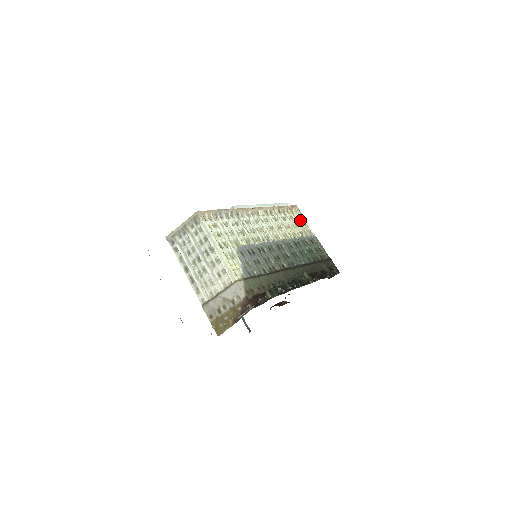
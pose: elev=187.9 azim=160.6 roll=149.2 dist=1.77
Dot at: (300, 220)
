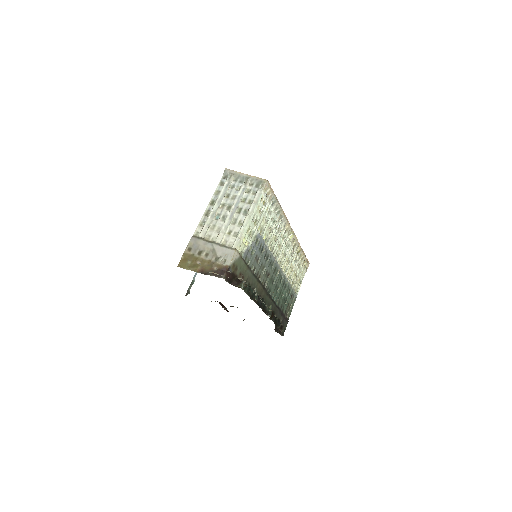
Dot at: (301, 275)
